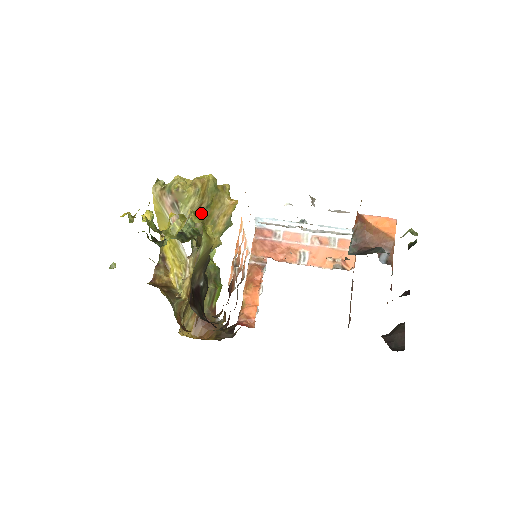
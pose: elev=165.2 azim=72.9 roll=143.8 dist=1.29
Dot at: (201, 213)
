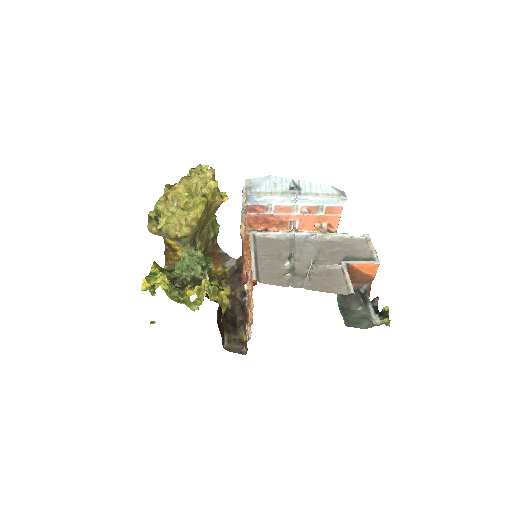
Dot at: (199, 229)
